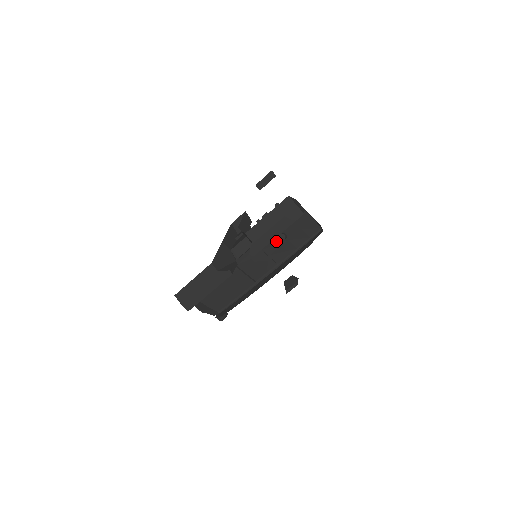
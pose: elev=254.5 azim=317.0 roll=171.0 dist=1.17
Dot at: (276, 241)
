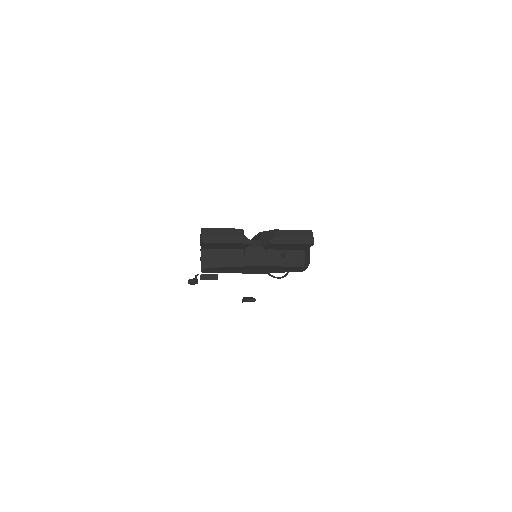
Dot at: (277, 255)
